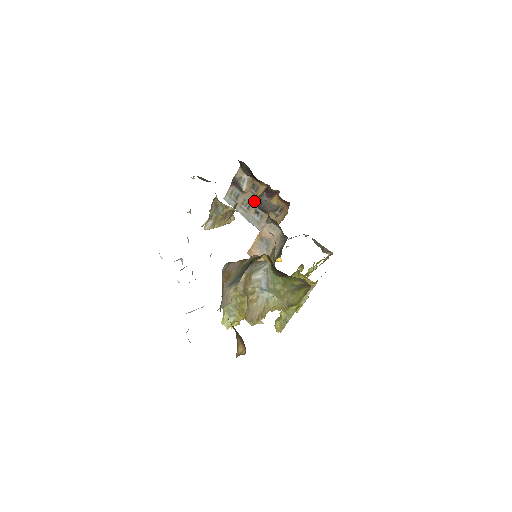
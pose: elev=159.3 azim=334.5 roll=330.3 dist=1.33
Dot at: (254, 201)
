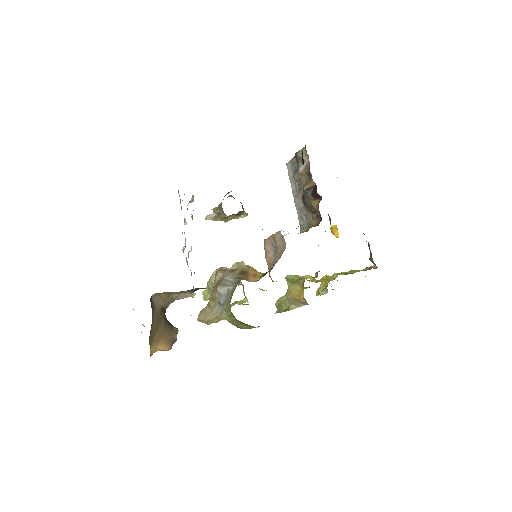
Dot at: (303, 189)
